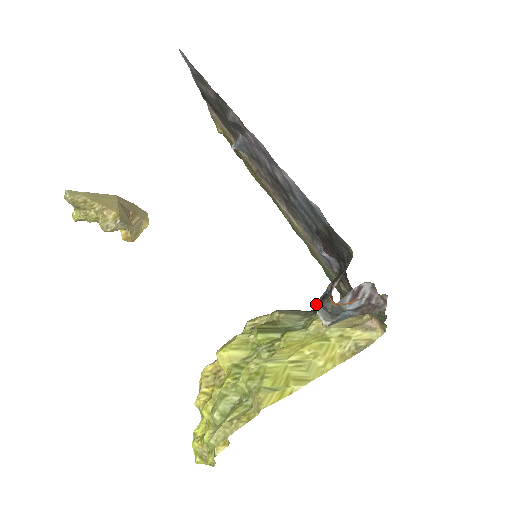
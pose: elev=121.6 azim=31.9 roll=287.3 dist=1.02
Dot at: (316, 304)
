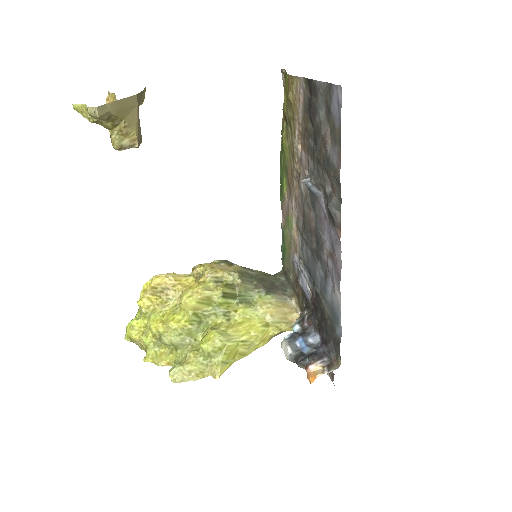
Dot at: (289, 345)
